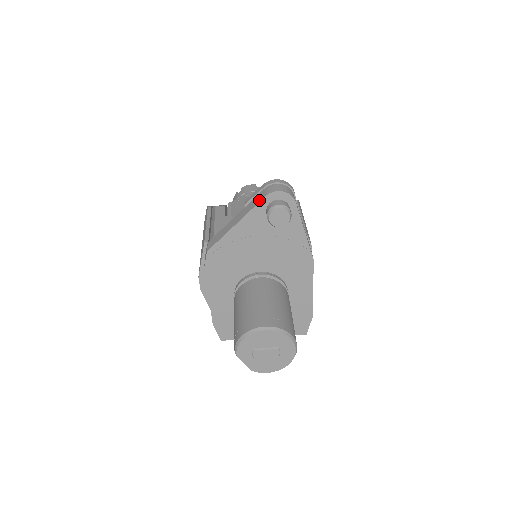
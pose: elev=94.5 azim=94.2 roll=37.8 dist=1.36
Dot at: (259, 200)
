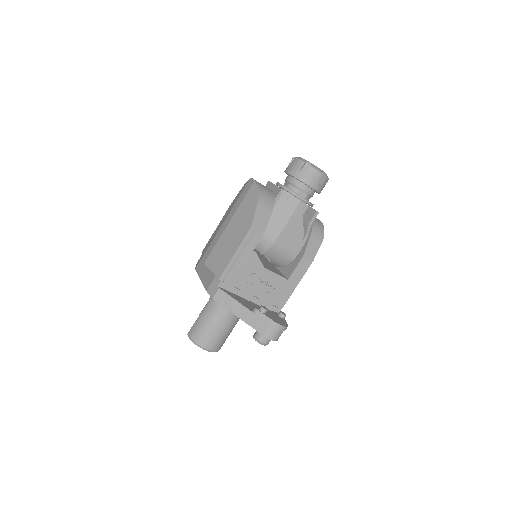
Dot at: (259, 330)
